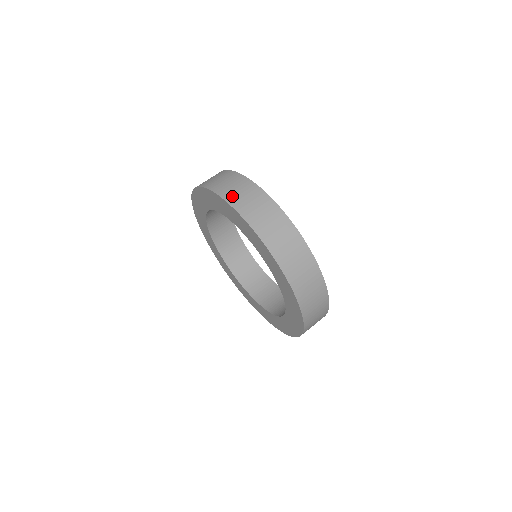
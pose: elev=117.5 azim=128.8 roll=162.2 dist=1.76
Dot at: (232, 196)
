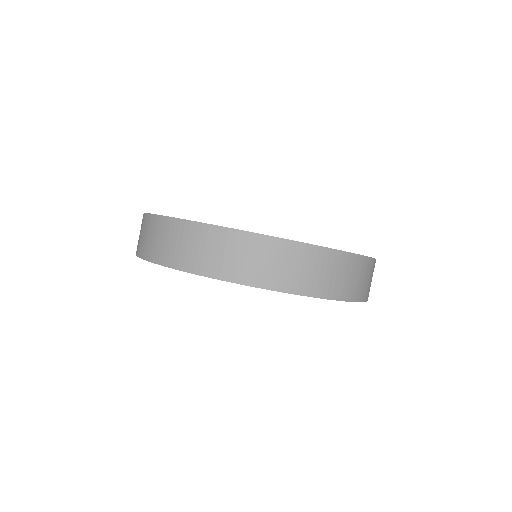
Dot at: (300, 283)
